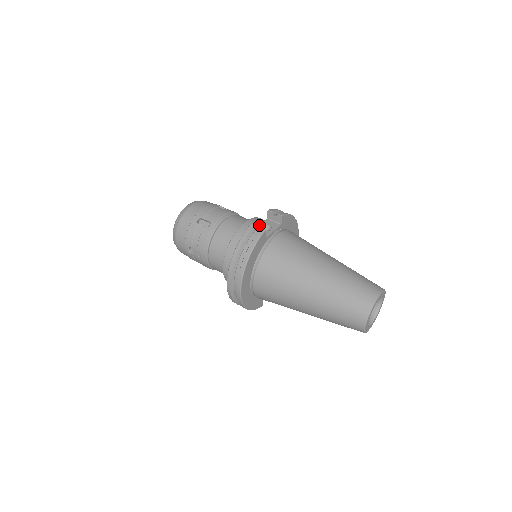
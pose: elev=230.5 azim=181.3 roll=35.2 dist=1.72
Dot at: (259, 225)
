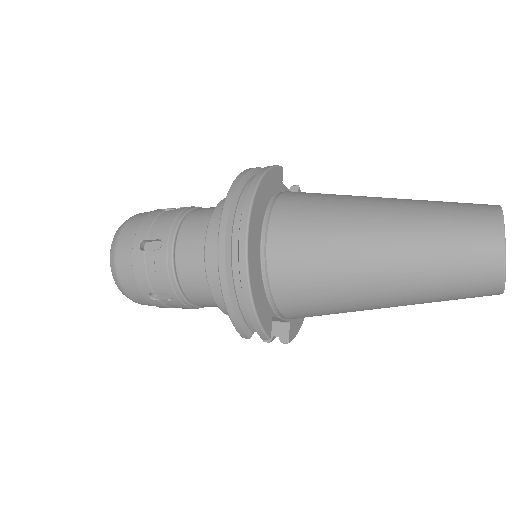
Dot at: occluded
